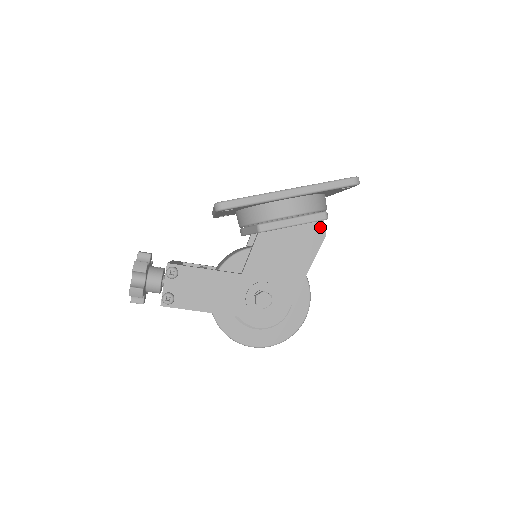
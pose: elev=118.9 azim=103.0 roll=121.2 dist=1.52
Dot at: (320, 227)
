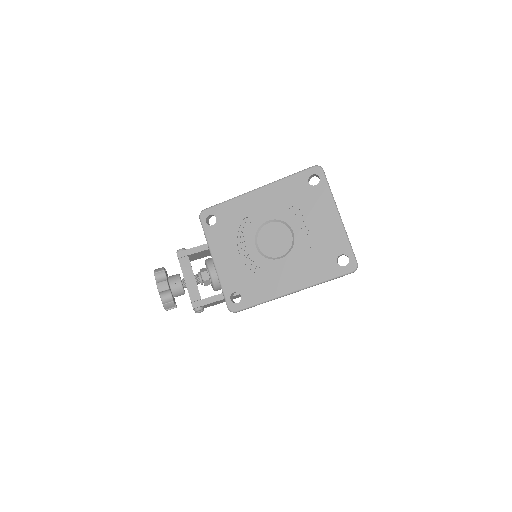
Dot at: occluded
